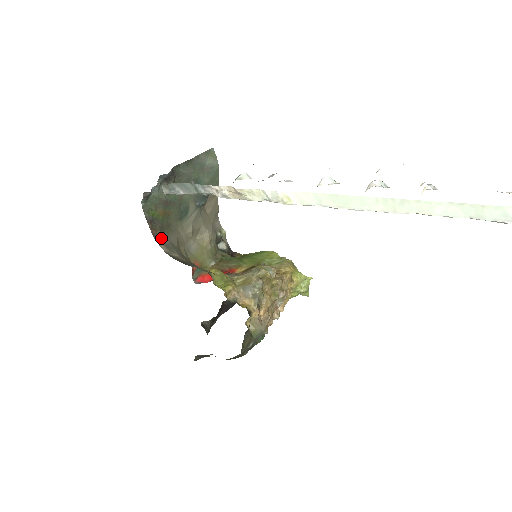
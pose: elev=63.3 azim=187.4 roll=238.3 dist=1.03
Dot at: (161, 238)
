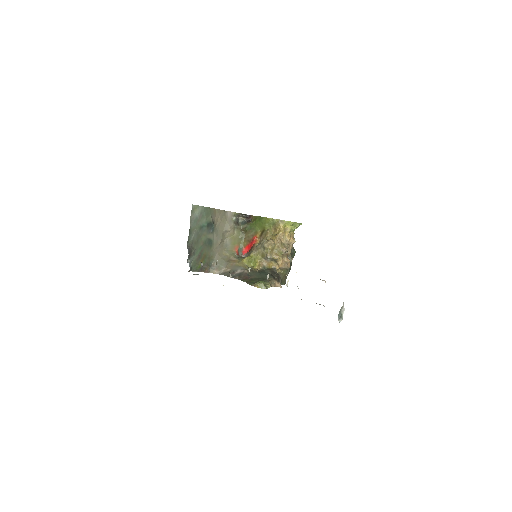
Dot at: (211, 268)
